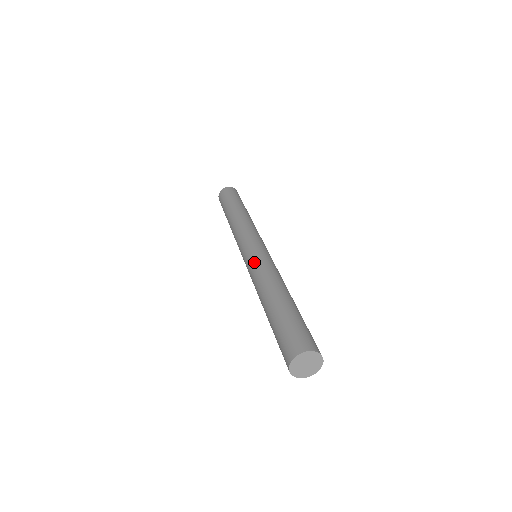
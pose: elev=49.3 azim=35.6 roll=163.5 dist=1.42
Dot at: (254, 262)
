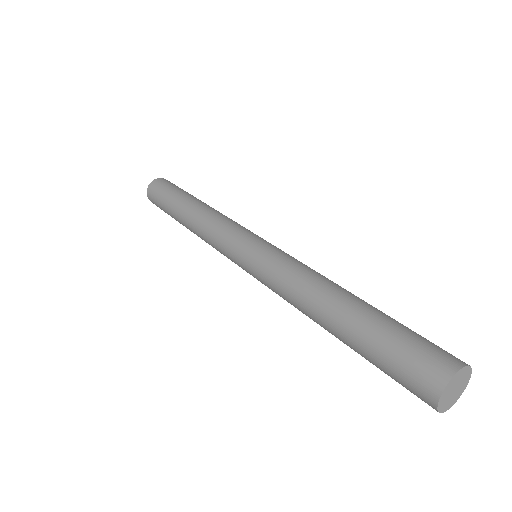
Dot at: (278, 256)
